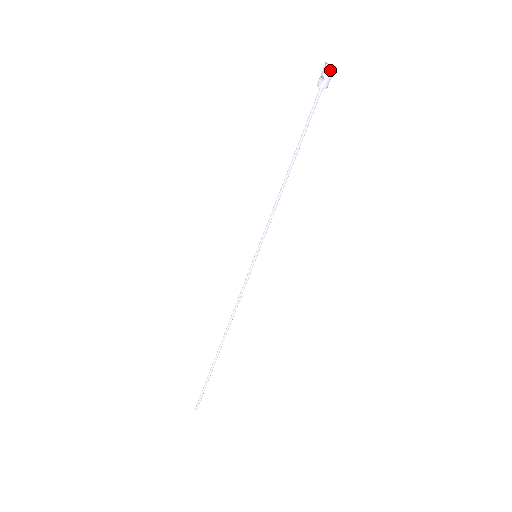
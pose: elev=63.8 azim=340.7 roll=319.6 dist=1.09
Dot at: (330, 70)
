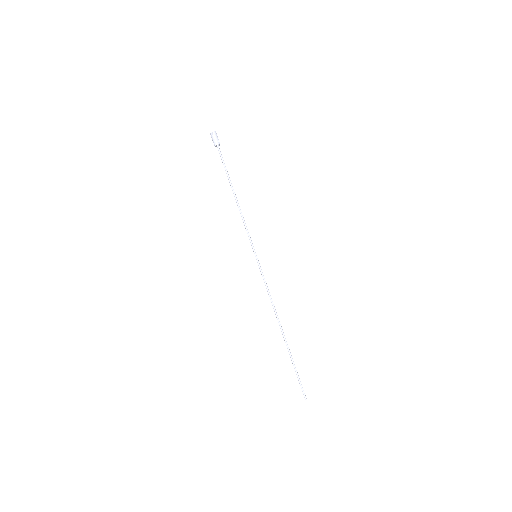
Dot at: (212, 136)
